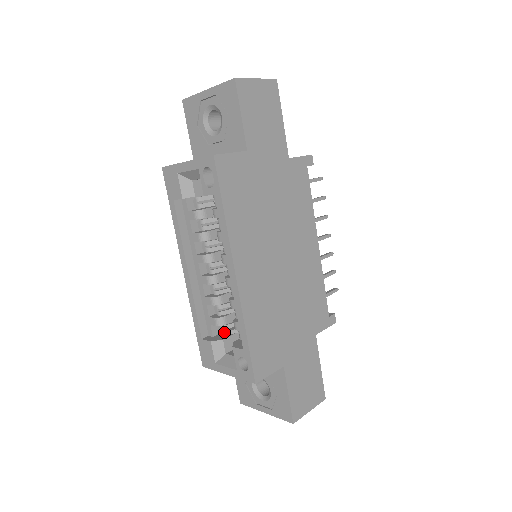
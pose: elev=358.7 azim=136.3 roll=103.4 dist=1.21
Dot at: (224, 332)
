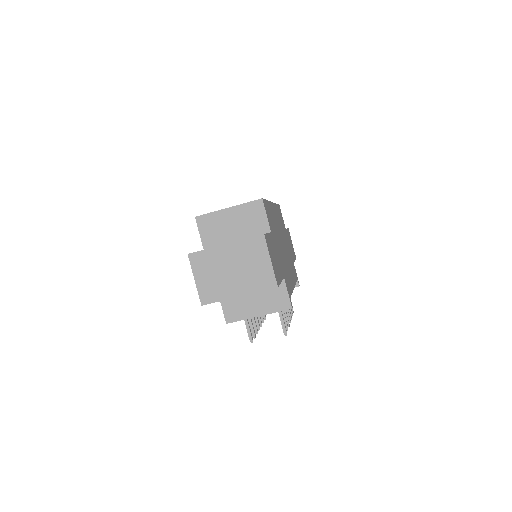
Dot at: occluded
